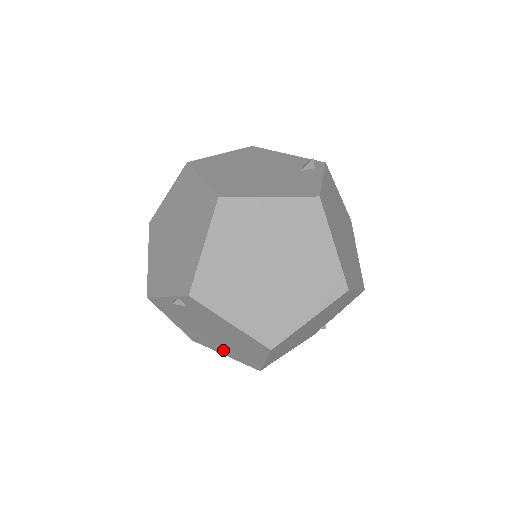
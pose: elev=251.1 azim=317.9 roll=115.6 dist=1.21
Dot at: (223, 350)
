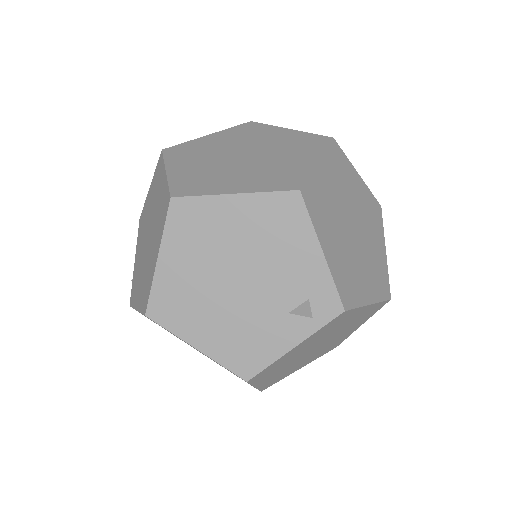
Dot at: occluded
